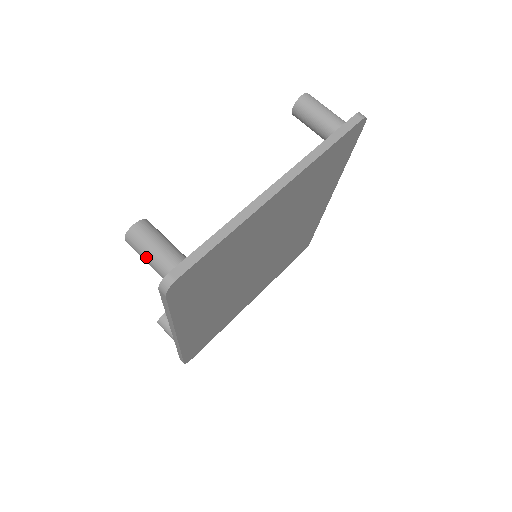
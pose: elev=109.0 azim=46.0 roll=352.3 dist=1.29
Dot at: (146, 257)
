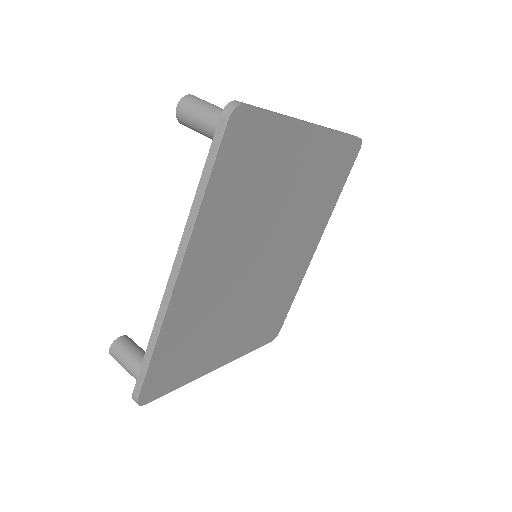
Dot at: (202, 111)
